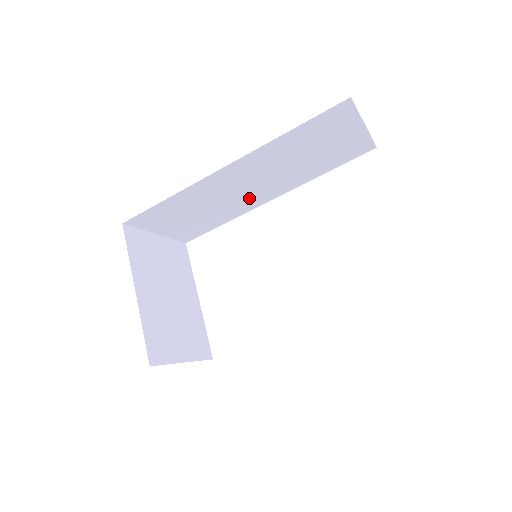
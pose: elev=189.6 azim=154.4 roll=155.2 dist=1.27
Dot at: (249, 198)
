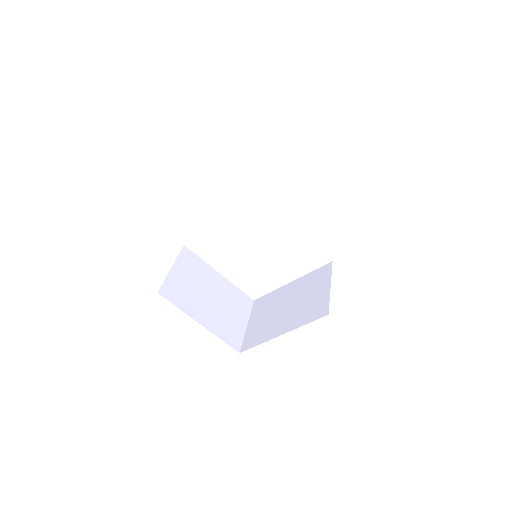
Dot at: occluded
